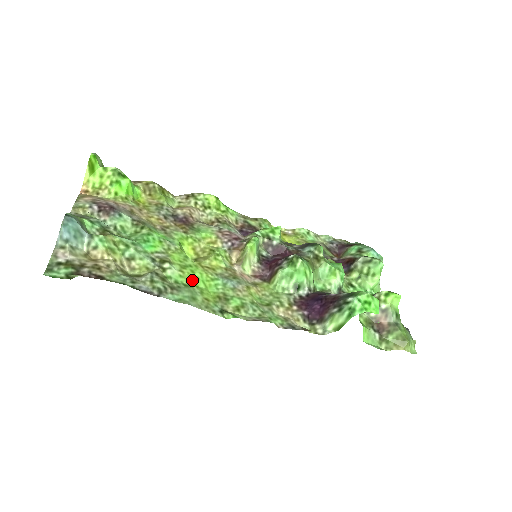
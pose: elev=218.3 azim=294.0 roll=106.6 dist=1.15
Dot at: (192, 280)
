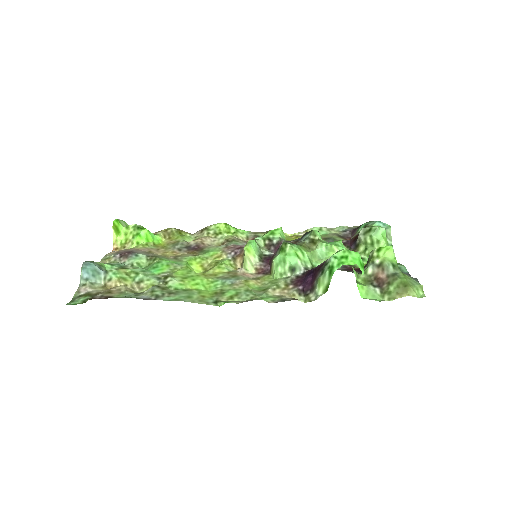
Dot at: (192, 286)
